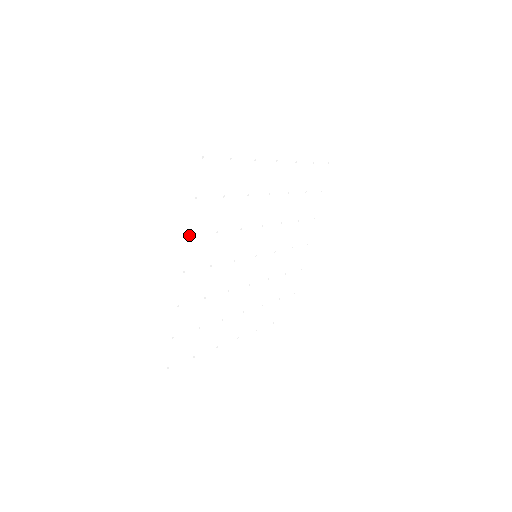
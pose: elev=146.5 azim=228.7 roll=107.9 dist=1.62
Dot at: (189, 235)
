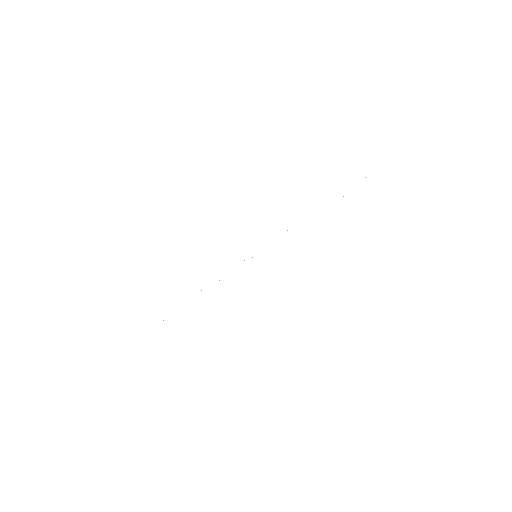
Dot at: occluded
